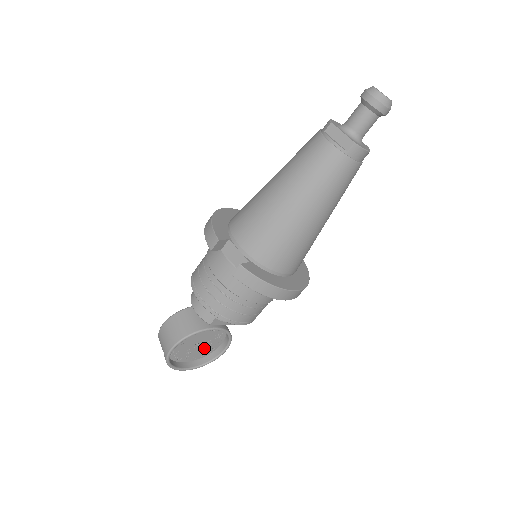
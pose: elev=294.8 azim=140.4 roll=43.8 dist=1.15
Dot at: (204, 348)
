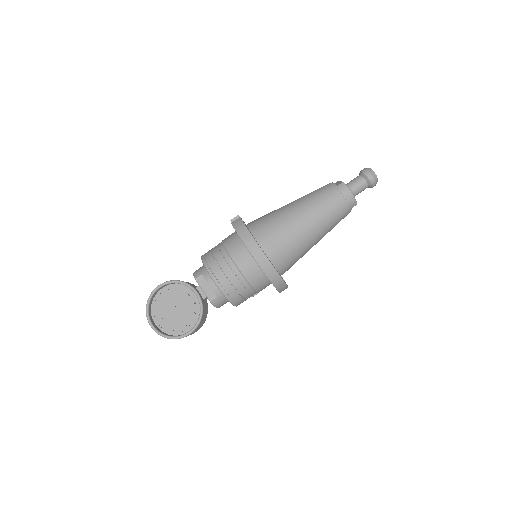
Dot at: (177, 322)
